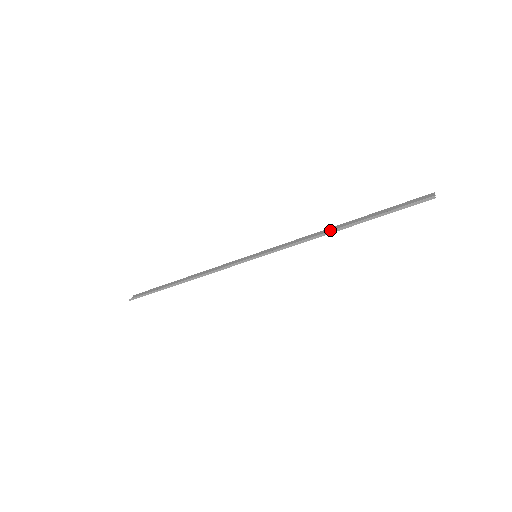
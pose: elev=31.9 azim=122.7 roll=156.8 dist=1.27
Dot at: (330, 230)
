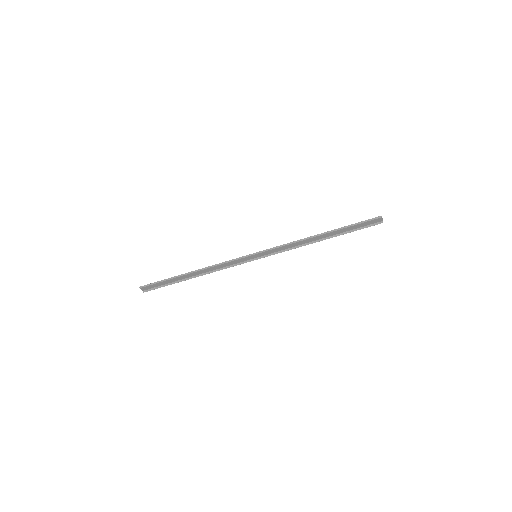
Dot at: (313, 239)
